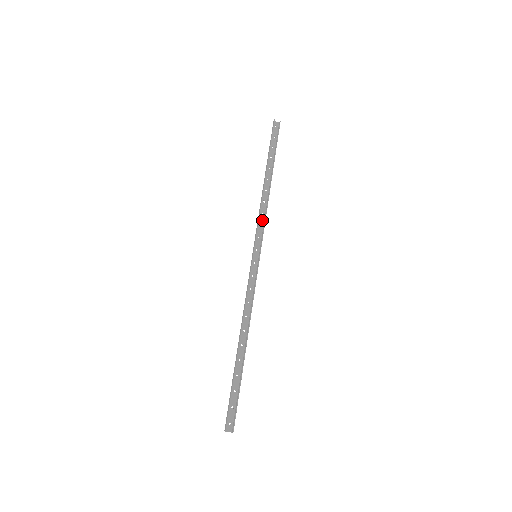
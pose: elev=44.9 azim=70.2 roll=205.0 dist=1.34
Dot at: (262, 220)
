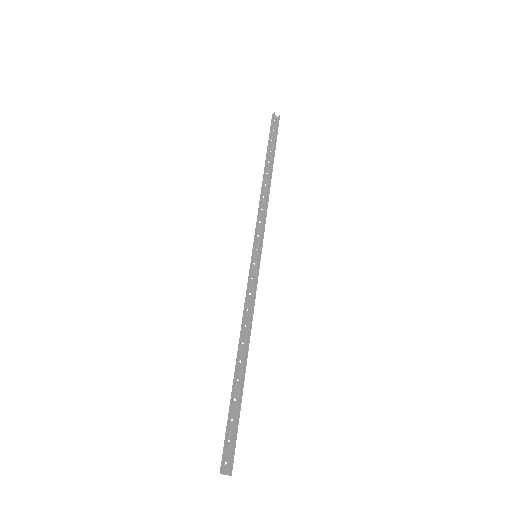
Dot at: (262, 216)
